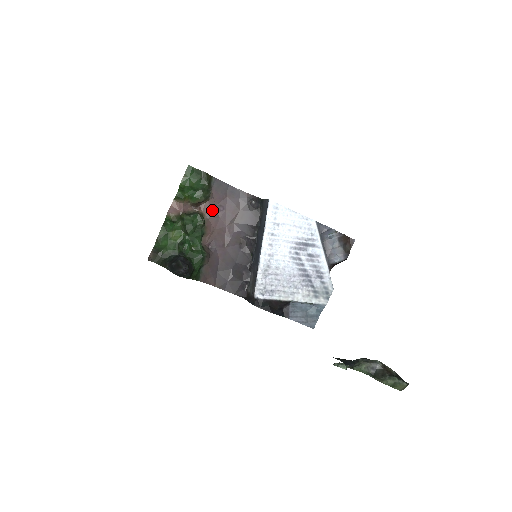
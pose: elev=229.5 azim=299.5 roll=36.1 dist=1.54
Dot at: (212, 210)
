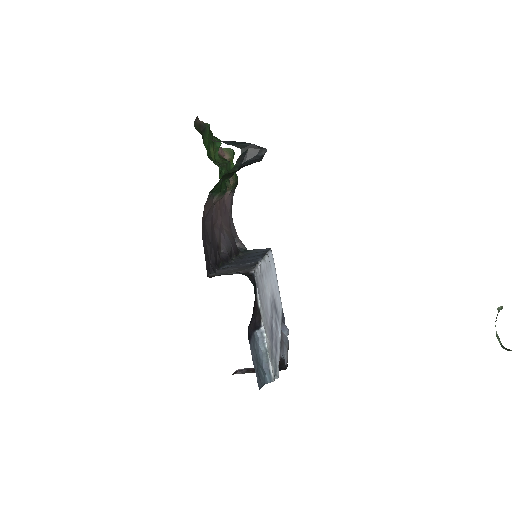
Dot at: (223, 198)
